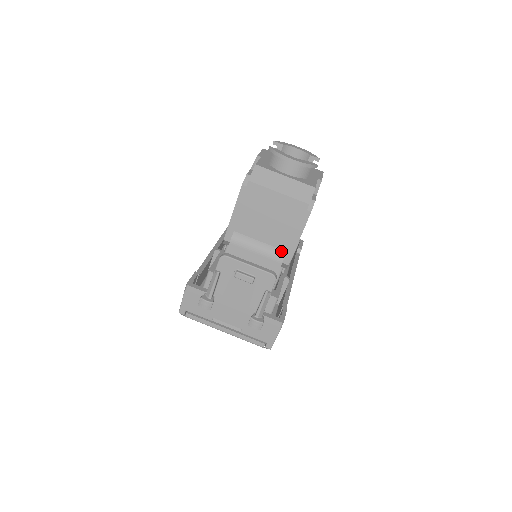
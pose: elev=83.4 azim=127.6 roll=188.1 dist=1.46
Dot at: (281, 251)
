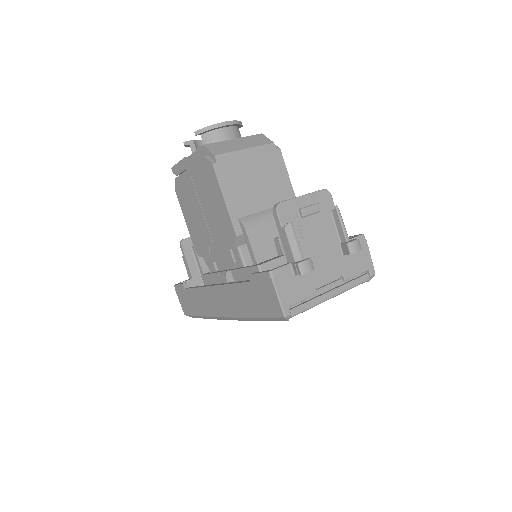
Dot at: occluded
